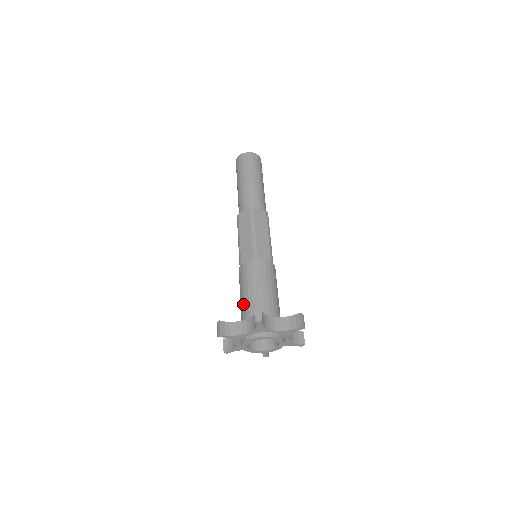
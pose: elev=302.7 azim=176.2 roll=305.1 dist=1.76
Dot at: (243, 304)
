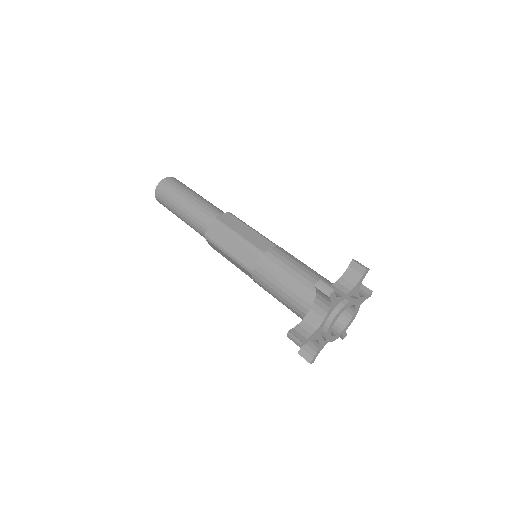
Dot at: (291, 301)
